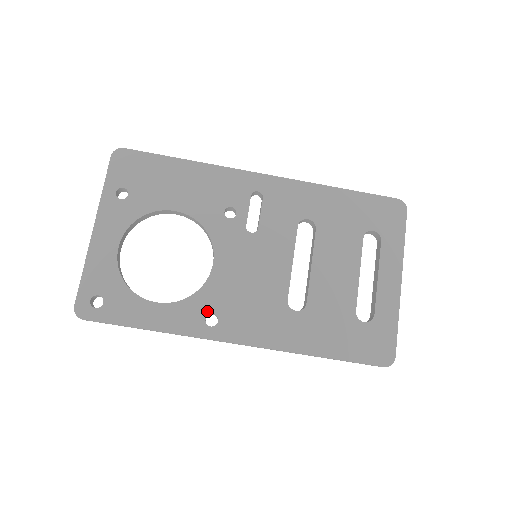
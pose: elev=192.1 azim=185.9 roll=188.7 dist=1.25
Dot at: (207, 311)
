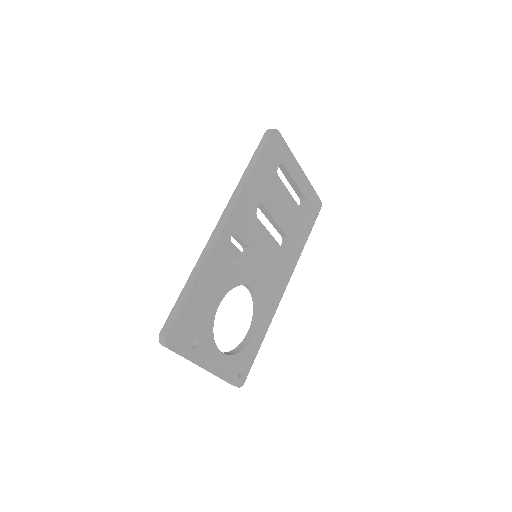
Dot at: (269, 302)
